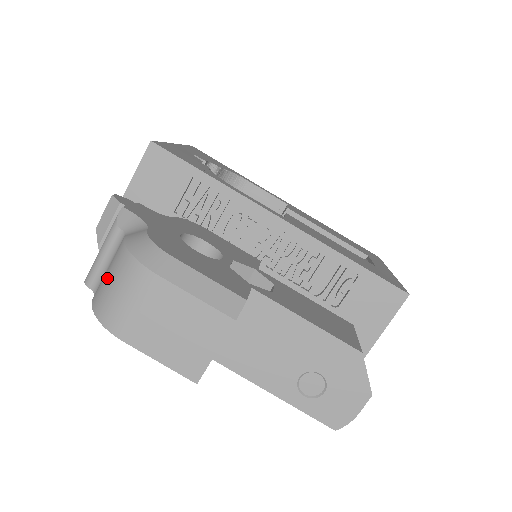
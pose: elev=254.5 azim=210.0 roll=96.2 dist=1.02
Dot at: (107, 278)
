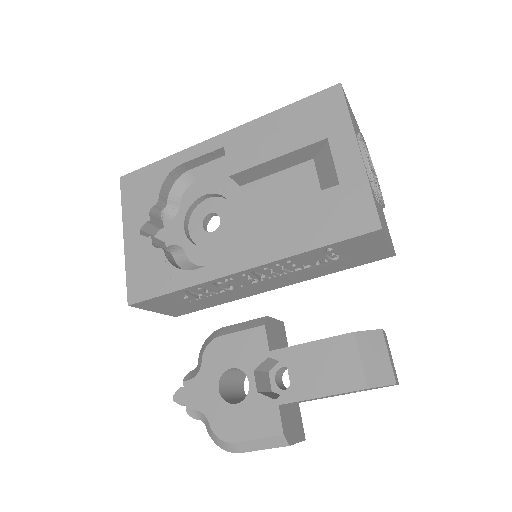
Dot at: occluded
